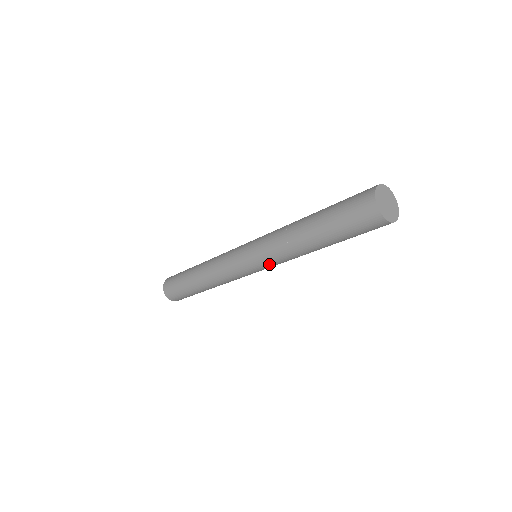
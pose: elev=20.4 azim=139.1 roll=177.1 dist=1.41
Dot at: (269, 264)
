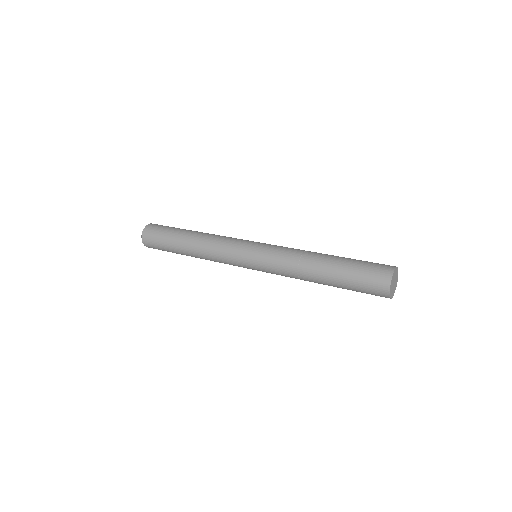
Dot at: occluded
